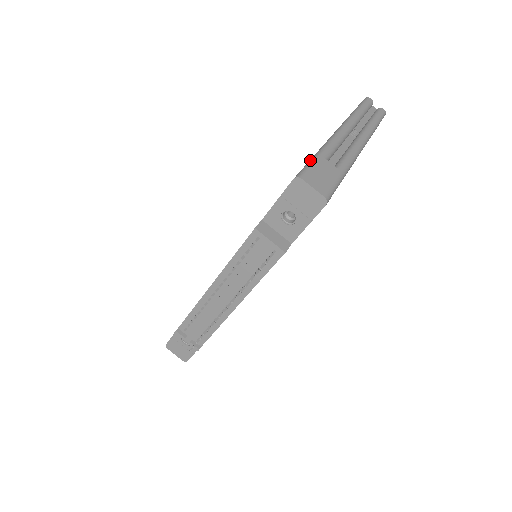
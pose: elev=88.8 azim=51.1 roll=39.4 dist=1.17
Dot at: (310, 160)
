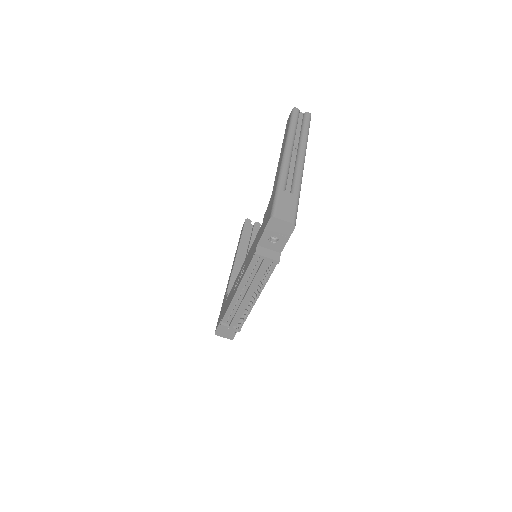
Dot at: (274, 197)
